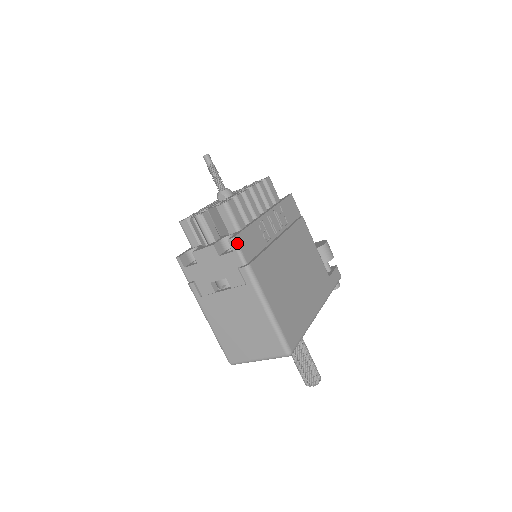
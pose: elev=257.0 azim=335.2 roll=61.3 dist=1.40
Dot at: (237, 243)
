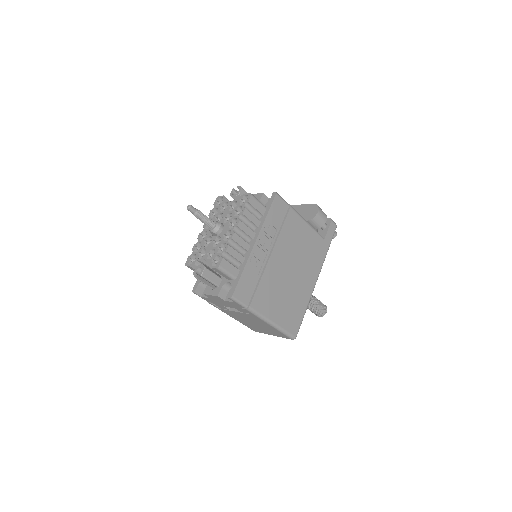
Dot at: (236, 299)
